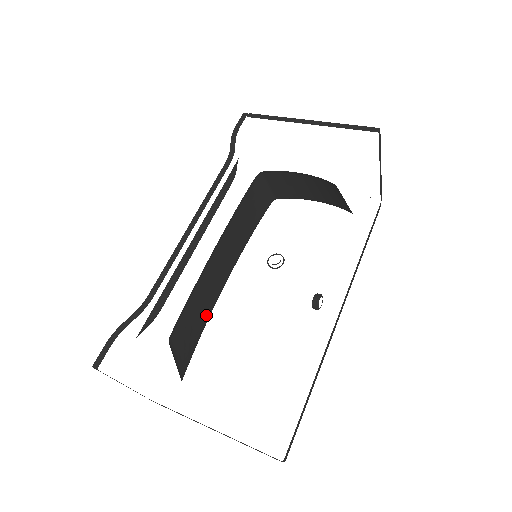
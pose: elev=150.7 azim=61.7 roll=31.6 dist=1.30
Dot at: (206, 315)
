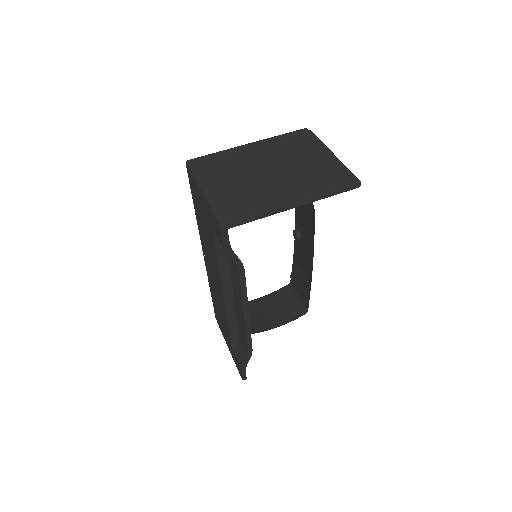
Dot at: occluded
